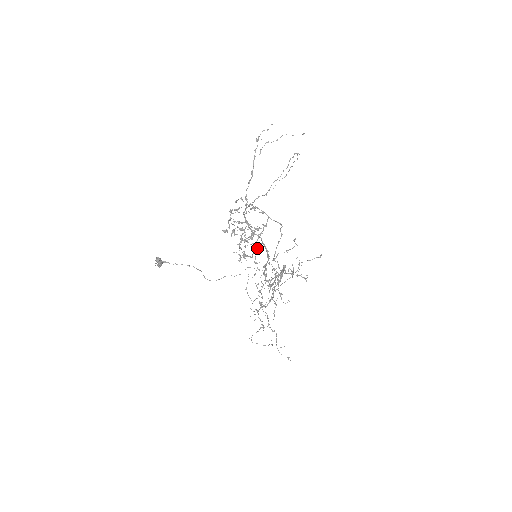
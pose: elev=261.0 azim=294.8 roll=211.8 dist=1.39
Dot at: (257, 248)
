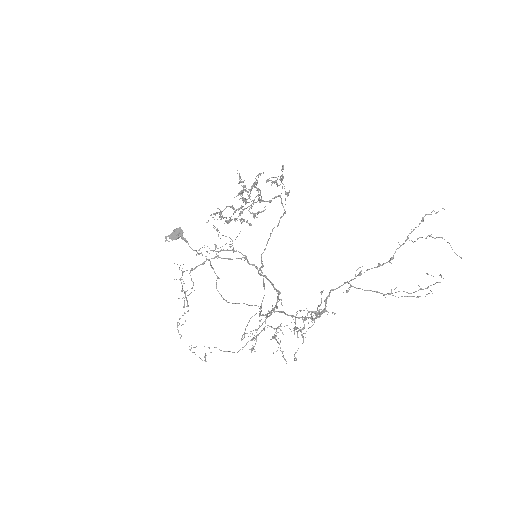
Dot at: (314, 320)
